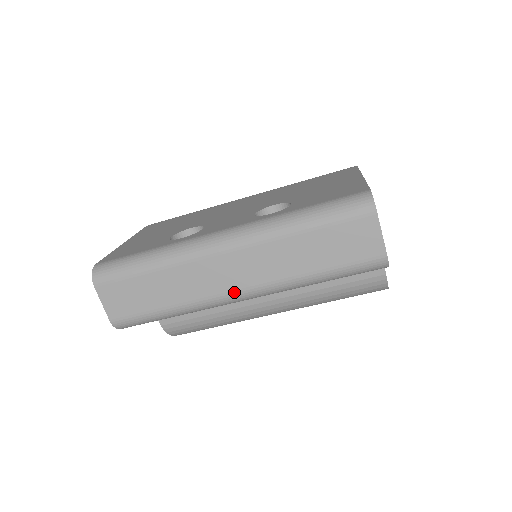
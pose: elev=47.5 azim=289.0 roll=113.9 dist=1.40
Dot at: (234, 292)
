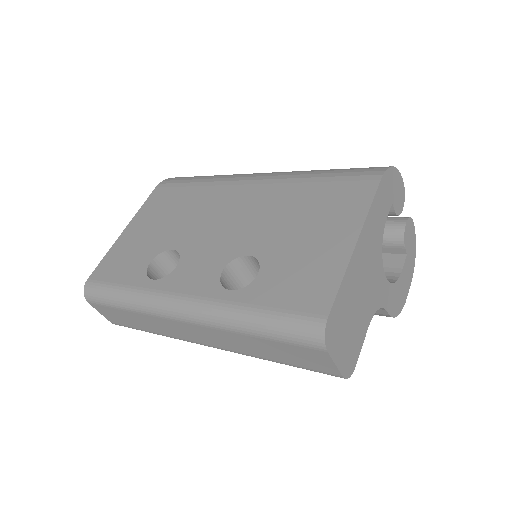
Dot at: (202, 344)
